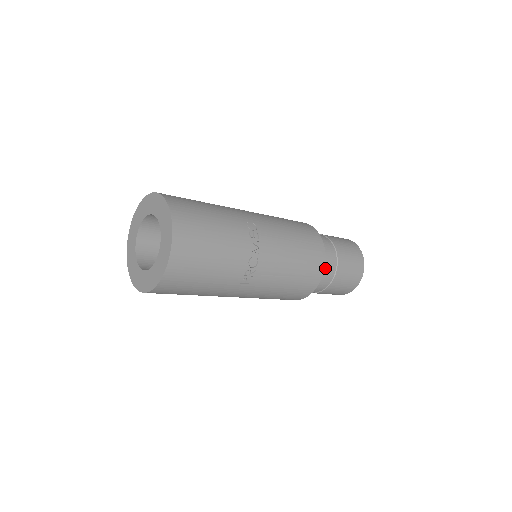
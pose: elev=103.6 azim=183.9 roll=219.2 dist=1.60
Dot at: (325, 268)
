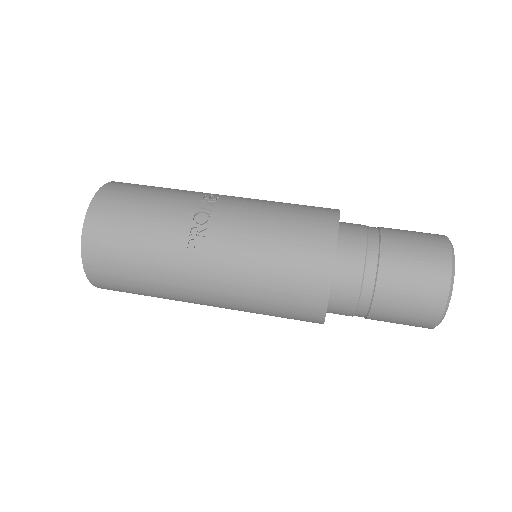
Dot at: (352, 244)
